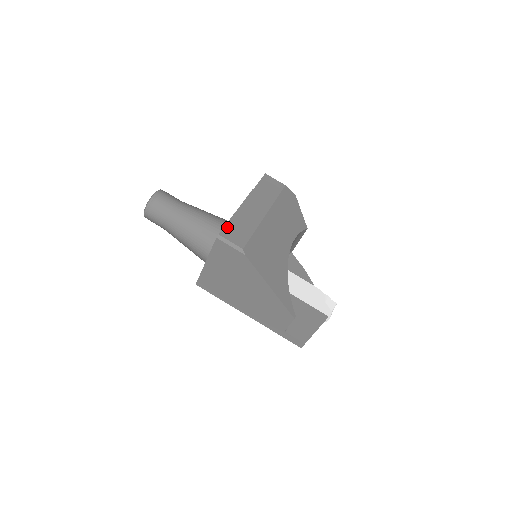
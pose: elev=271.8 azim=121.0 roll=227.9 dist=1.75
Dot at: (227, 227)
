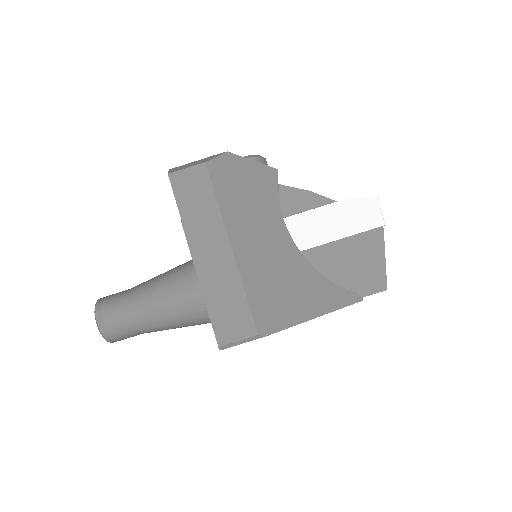
Dot at: (215, 325)
